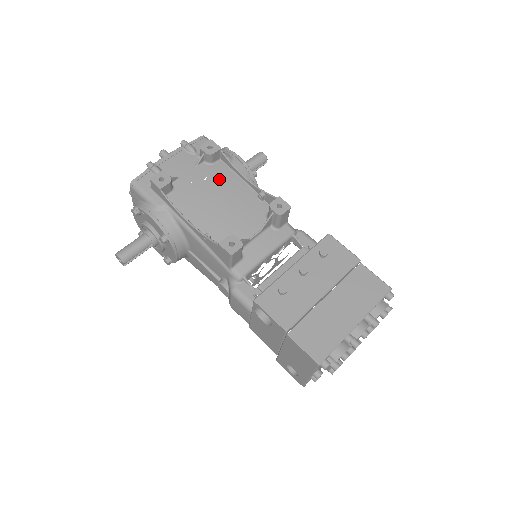
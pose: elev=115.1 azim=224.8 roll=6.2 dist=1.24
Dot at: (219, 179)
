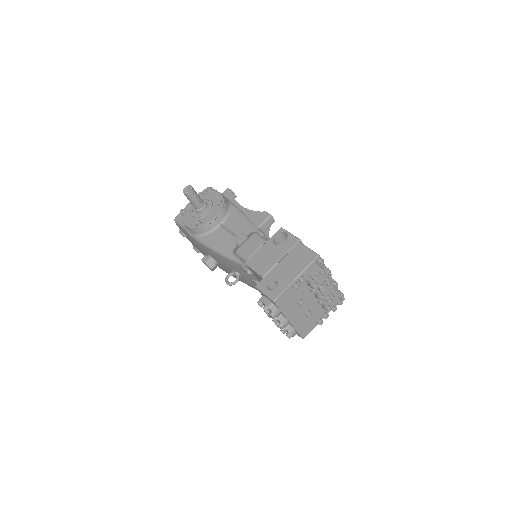
Dot at: occluded
